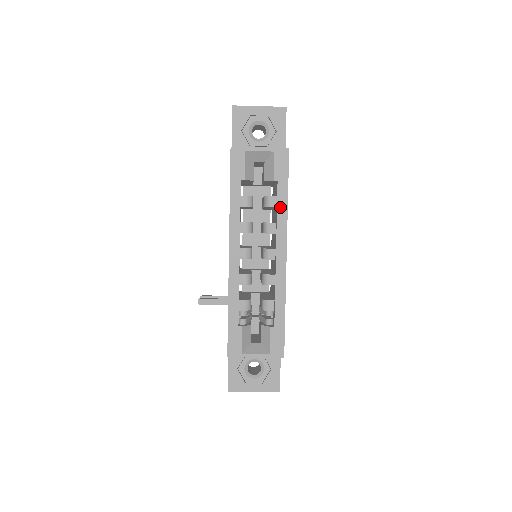
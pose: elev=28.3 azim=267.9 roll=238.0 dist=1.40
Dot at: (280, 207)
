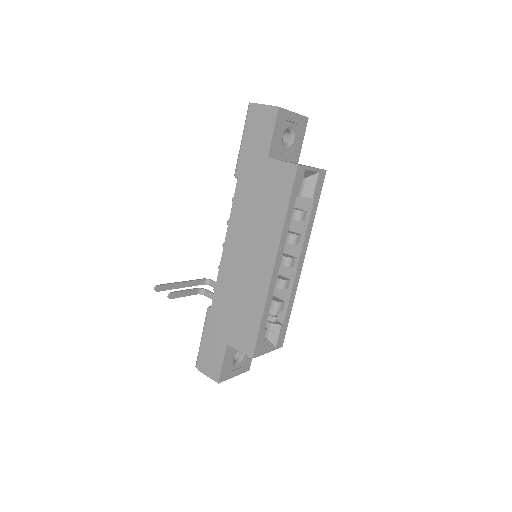
Dot at: (310, 222)
